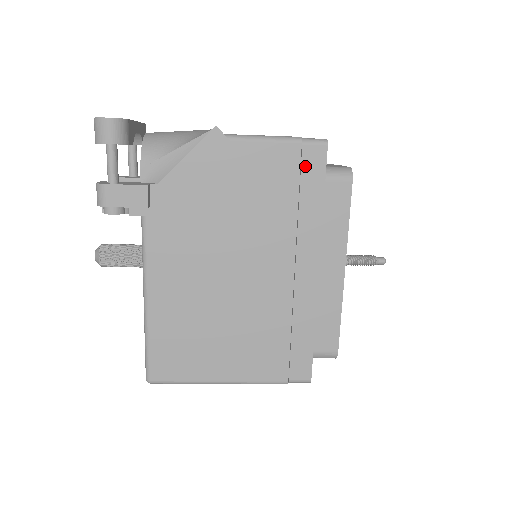
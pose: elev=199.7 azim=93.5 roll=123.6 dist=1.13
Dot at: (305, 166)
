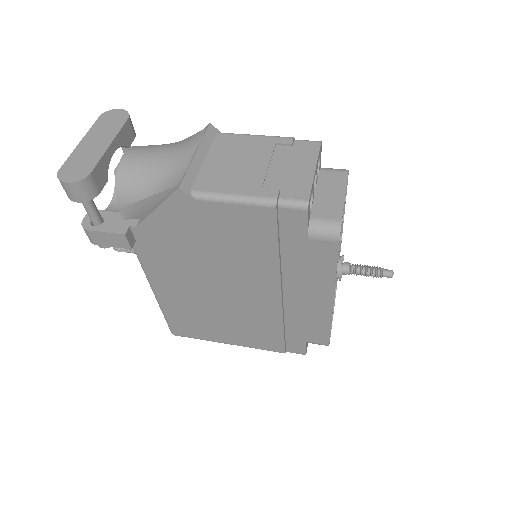
Dot at: (283, 225)
